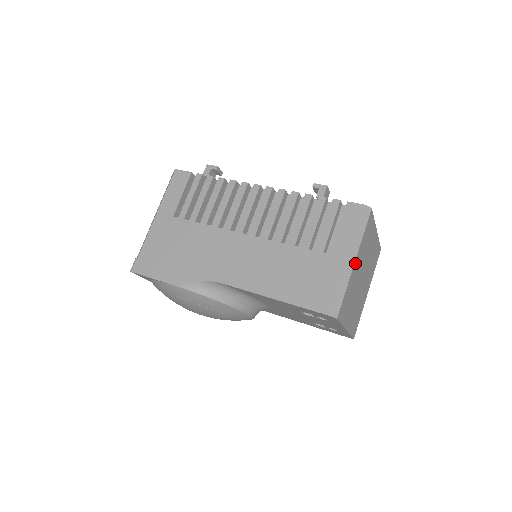
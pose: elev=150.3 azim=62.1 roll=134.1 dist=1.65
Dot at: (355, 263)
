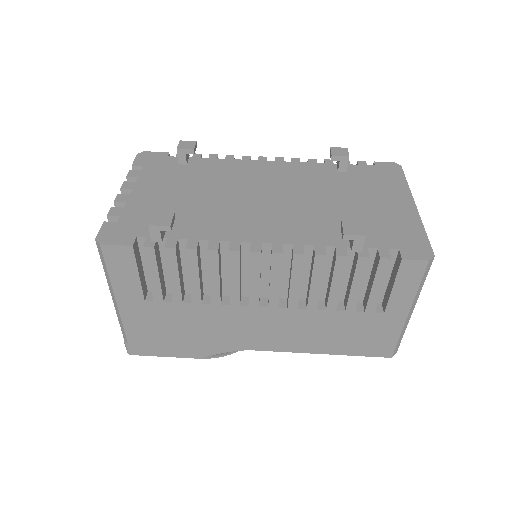
Dot at: occluded
